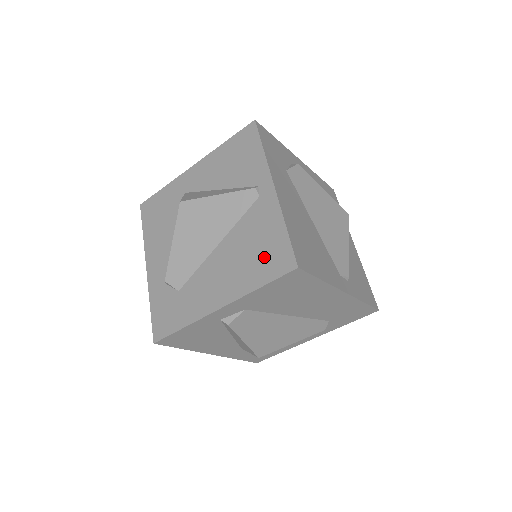
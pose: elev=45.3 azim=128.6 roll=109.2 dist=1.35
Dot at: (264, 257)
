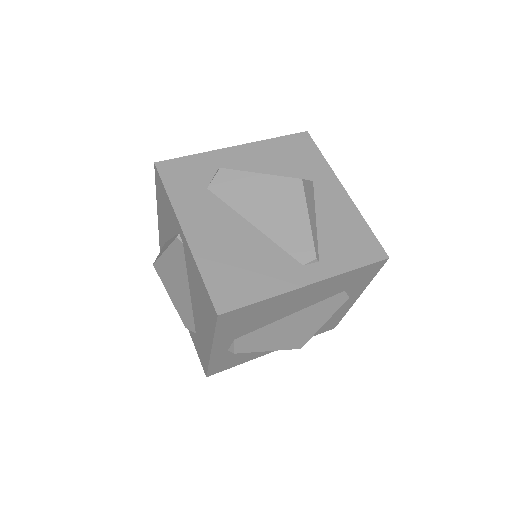
Dot at: (205, 305)
